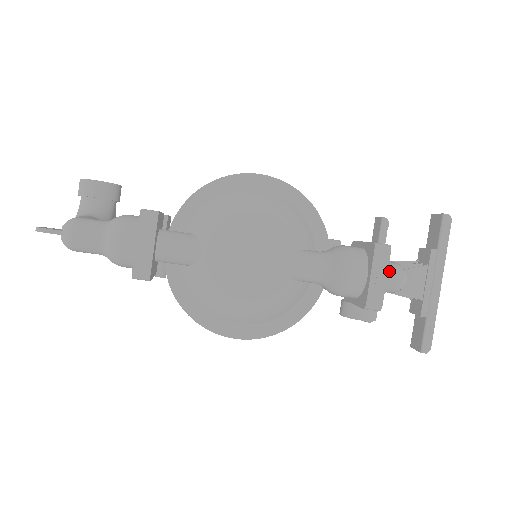
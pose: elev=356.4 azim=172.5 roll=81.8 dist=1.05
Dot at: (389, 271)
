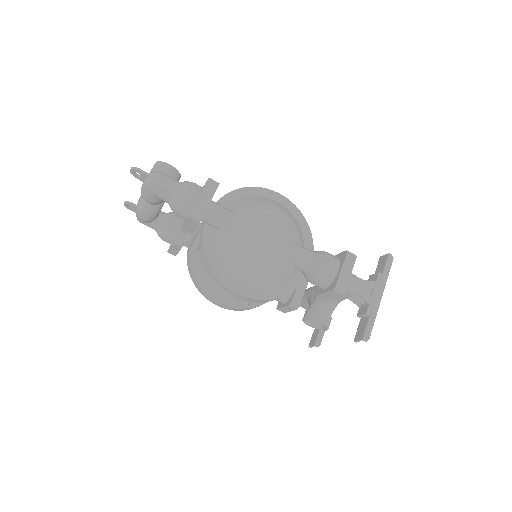
Dot at: (351, 276)
